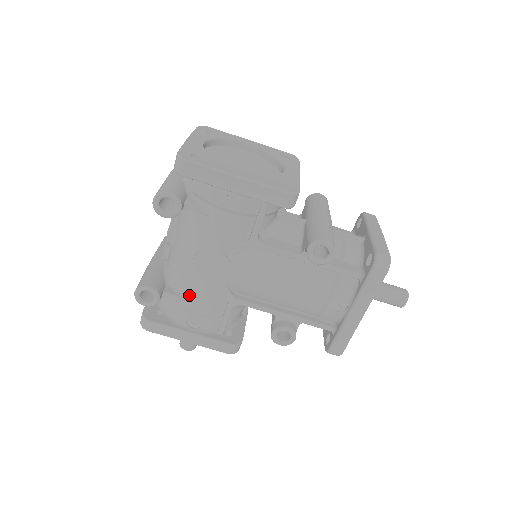
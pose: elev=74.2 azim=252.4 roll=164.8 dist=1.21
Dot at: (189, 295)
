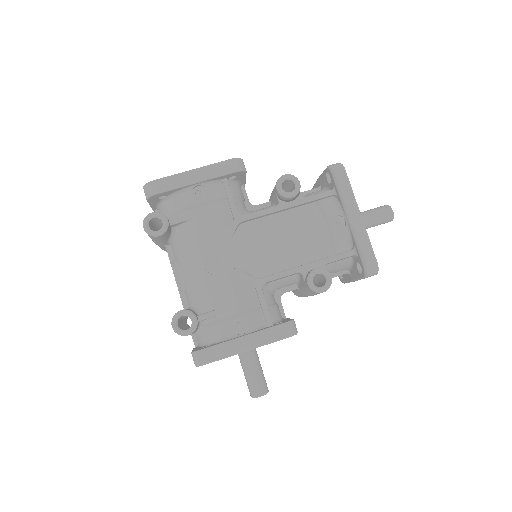
Dot at: (220, 303)
